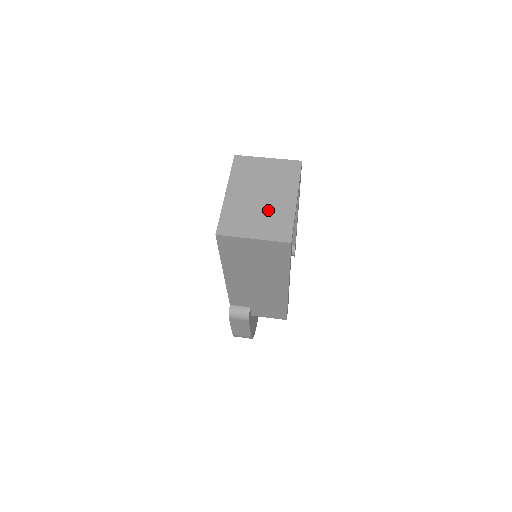
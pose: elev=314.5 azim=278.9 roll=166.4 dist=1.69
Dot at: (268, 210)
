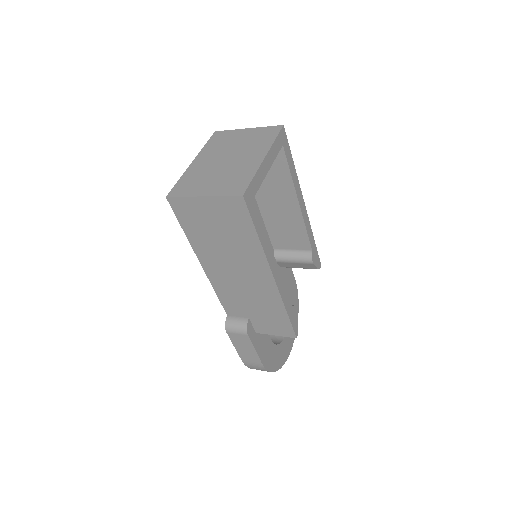
Dot at: (229, 170)
